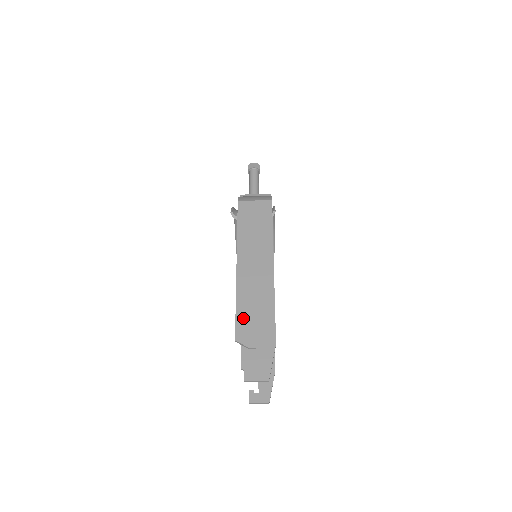
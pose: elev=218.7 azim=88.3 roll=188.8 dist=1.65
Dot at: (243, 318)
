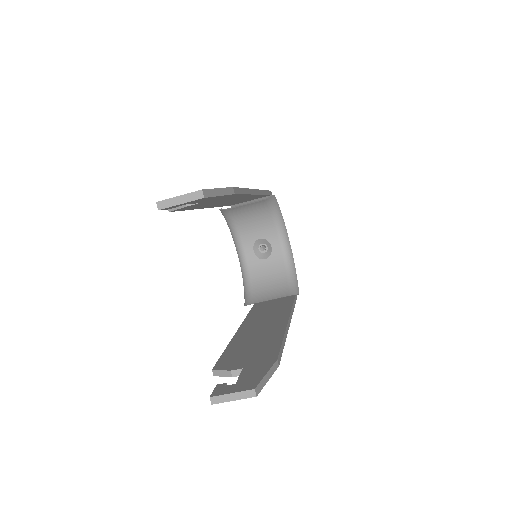
Dot at: occluded
